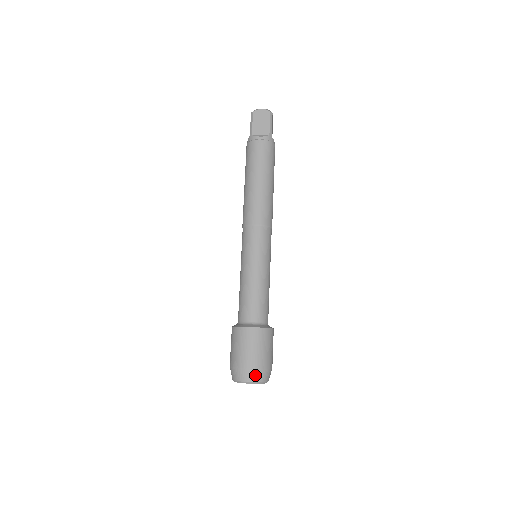
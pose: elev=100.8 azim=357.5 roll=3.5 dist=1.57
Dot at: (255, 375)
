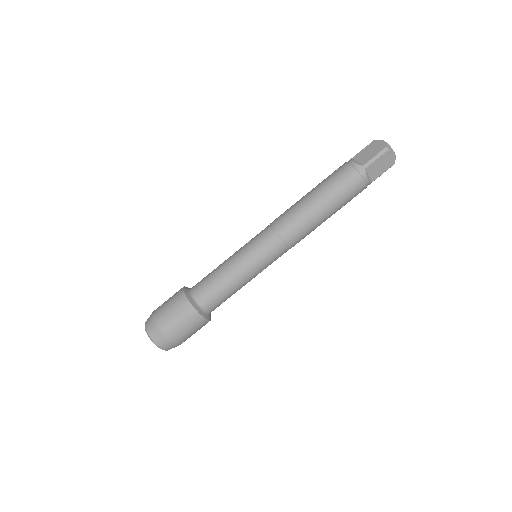
Dot at: (170, 347)
